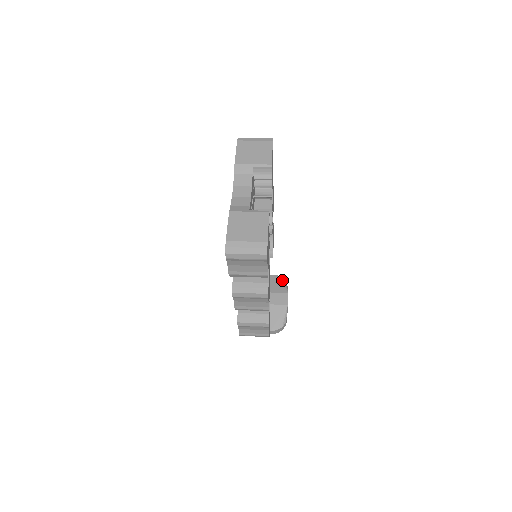
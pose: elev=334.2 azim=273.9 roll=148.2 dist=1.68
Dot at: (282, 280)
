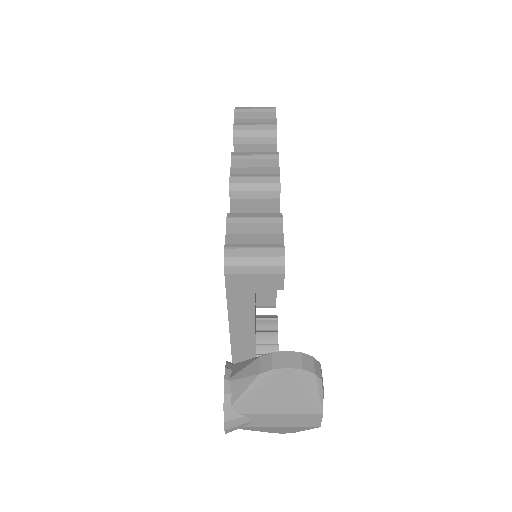
Dot at: occluded
